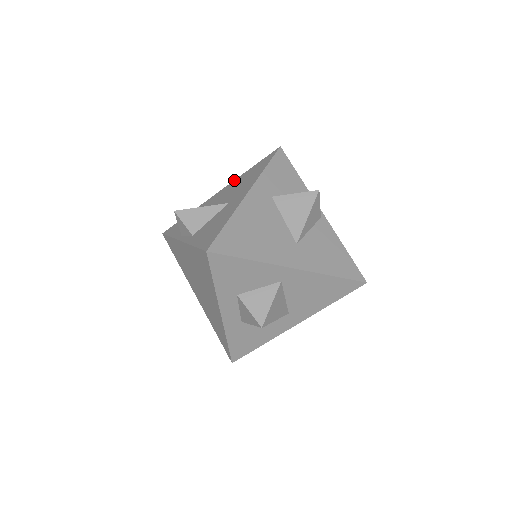
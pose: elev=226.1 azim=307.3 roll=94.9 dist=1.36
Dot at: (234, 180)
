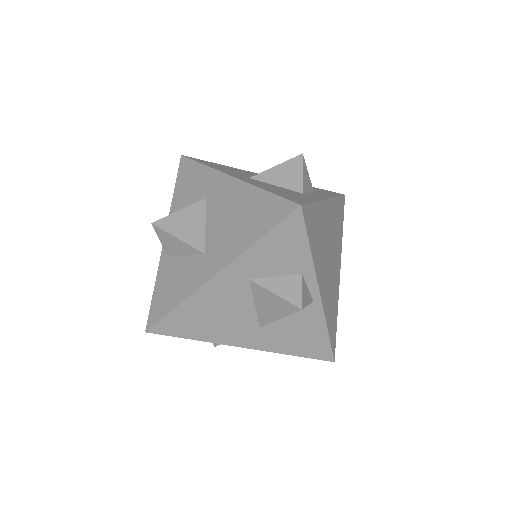
Dot at: (246, 184)
